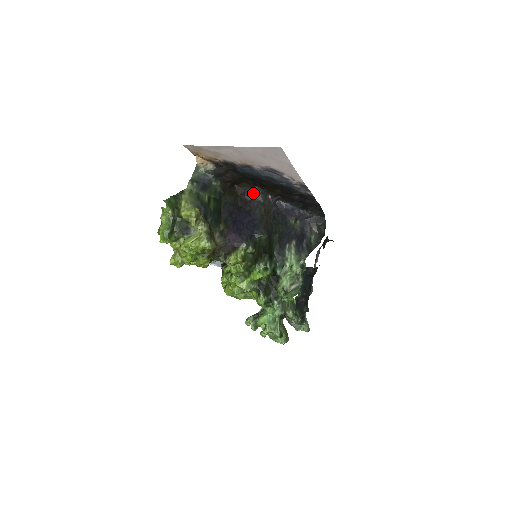
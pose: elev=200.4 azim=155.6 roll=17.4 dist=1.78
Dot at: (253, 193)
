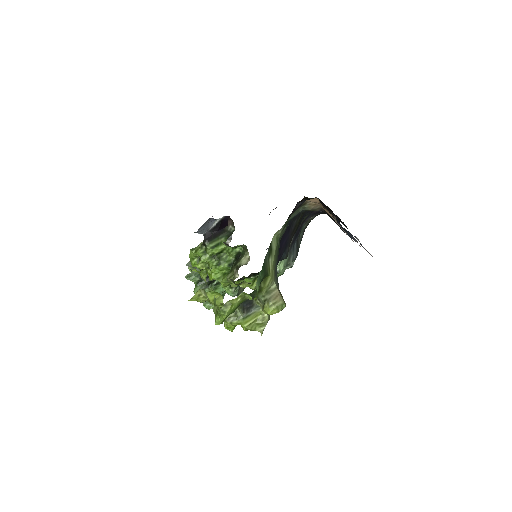
Dot at: occluded
